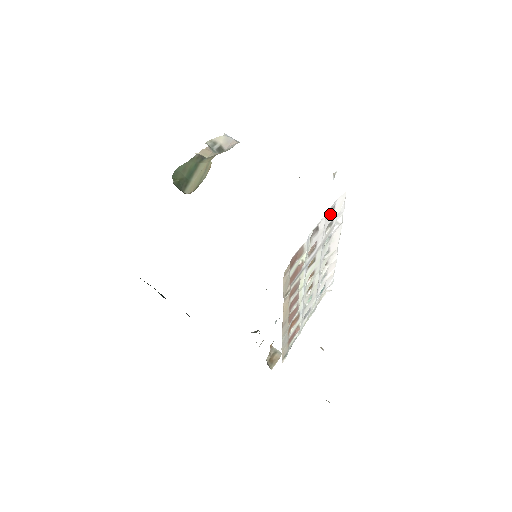
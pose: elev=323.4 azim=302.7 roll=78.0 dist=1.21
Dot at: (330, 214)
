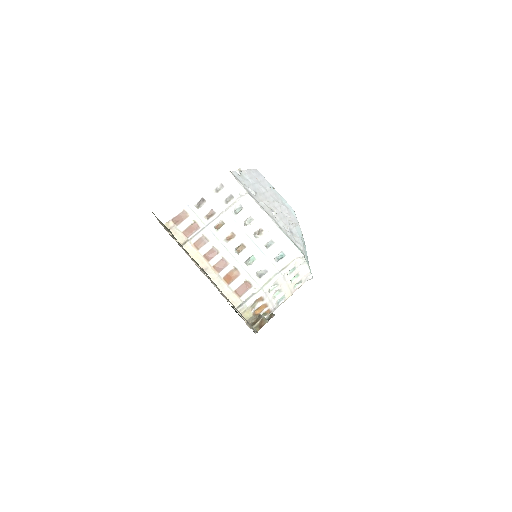
Dot at: (221, 190)
